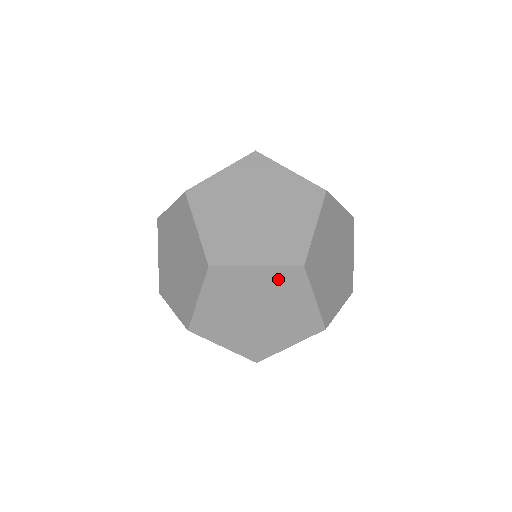
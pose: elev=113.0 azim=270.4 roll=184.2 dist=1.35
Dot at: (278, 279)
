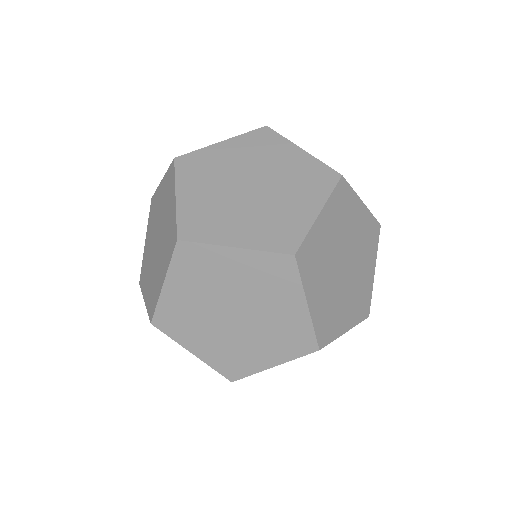
Dot at: (261, 269)
